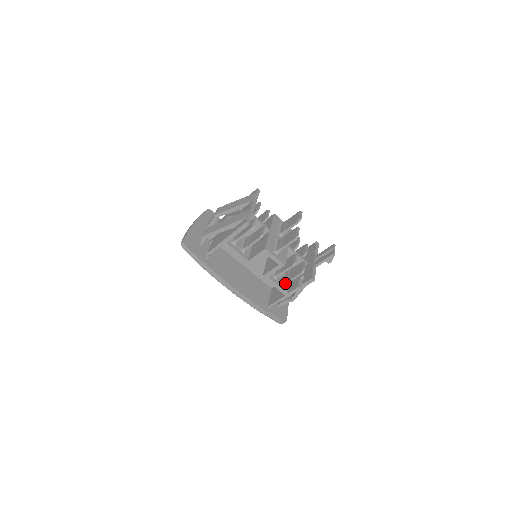
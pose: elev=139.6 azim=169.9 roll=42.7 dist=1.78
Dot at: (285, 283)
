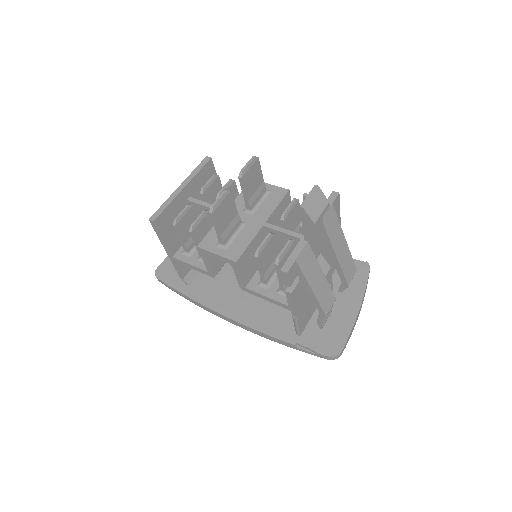
Dot at: (281, 289)
